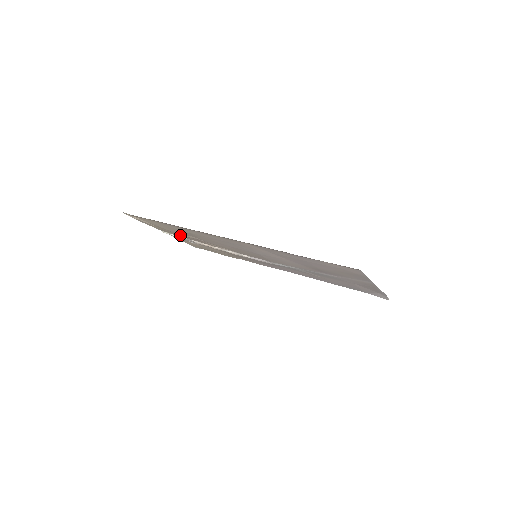
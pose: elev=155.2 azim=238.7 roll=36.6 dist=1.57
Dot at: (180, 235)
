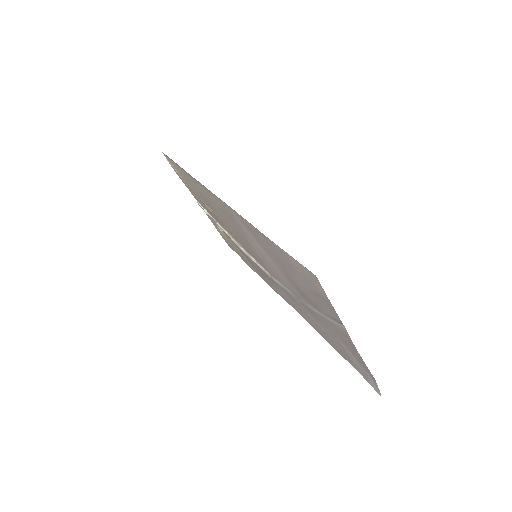
Dot at: occluded
